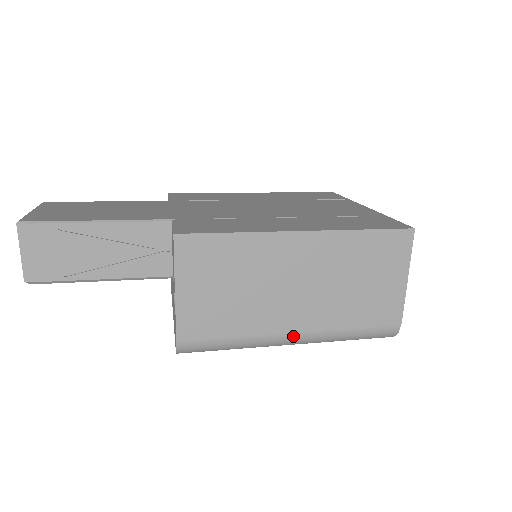
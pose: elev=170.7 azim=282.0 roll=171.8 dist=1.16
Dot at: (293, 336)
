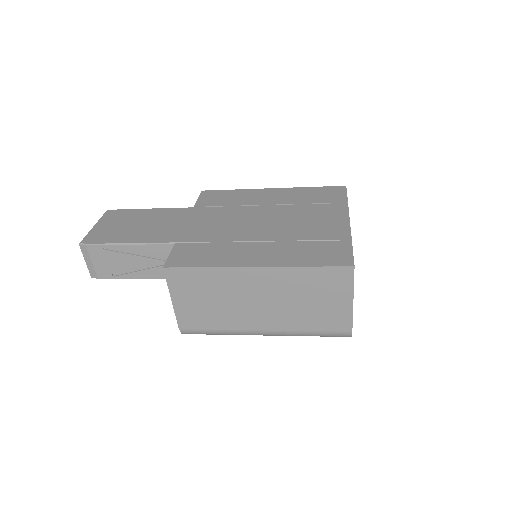
Dot at: (263, 332)
